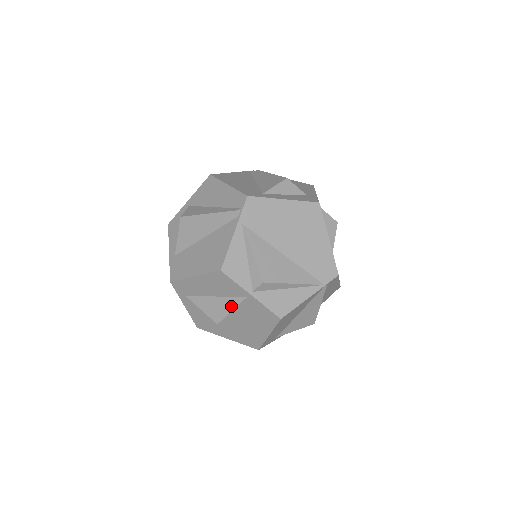
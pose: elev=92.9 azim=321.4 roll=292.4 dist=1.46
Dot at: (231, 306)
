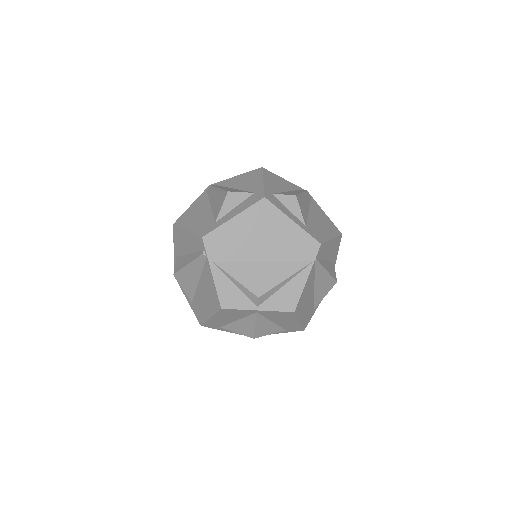
Dot at: (252, 323)
